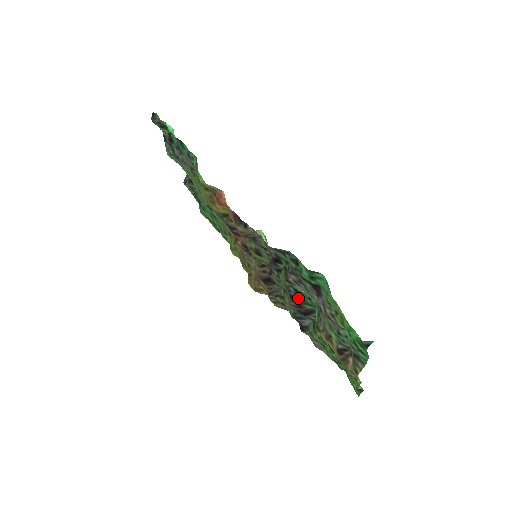
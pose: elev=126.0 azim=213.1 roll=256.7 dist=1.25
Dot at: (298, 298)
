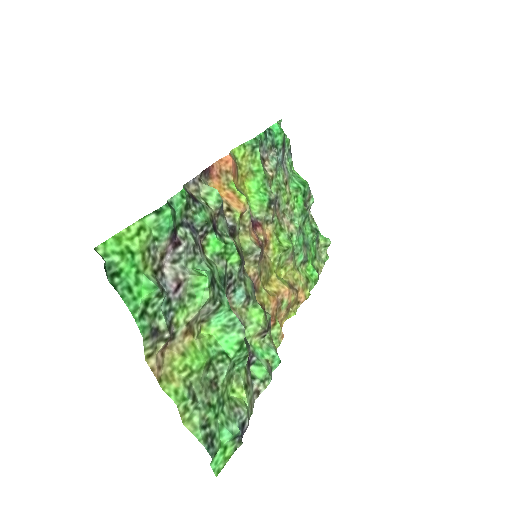
Dot at: (225, 291)
